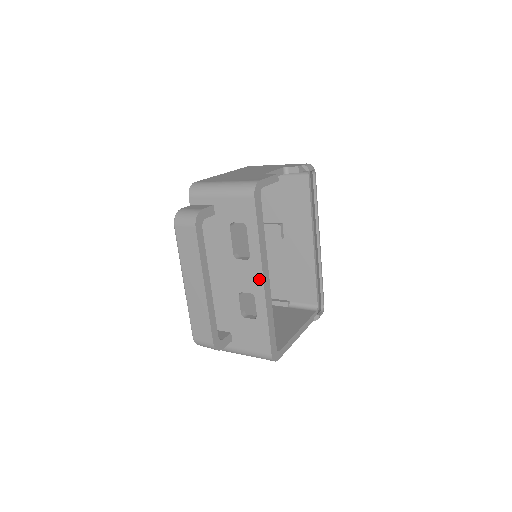
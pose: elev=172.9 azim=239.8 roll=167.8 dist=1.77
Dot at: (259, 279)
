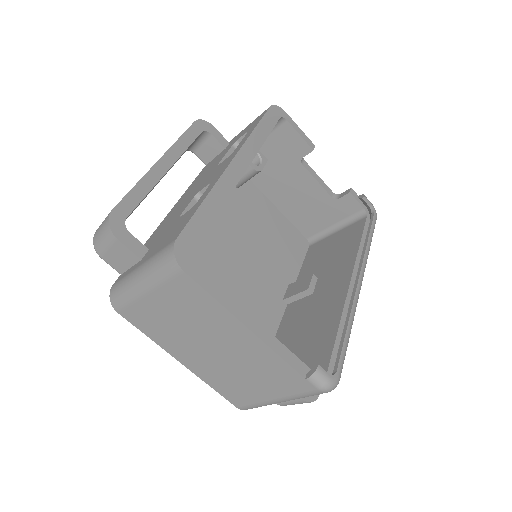
Dot at: (229, 162)
